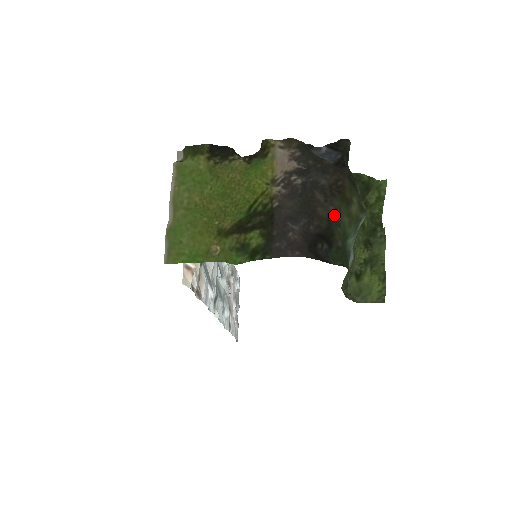
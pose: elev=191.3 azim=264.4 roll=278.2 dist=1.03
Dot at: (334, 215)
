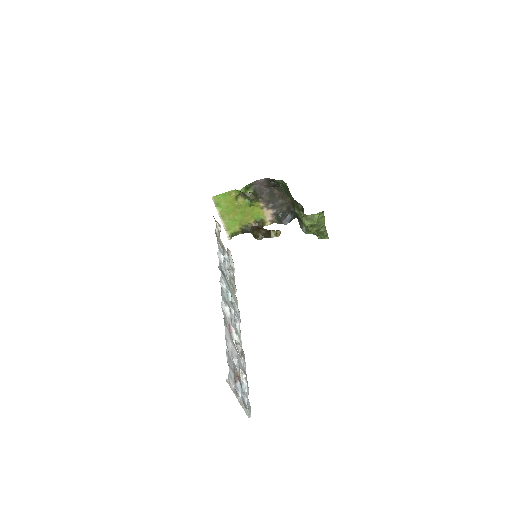
Dot at: (282, 192)
